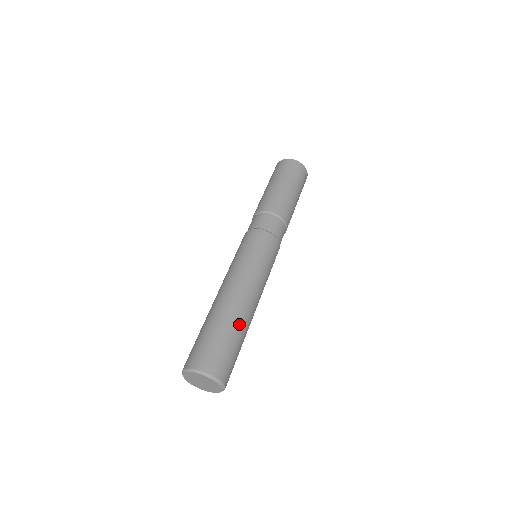
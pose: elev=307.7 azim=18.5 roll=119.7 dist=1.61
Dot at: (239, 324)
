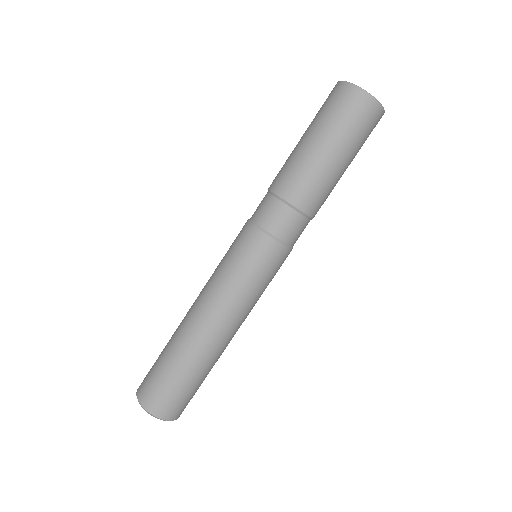
Dot at: (192, 360)
